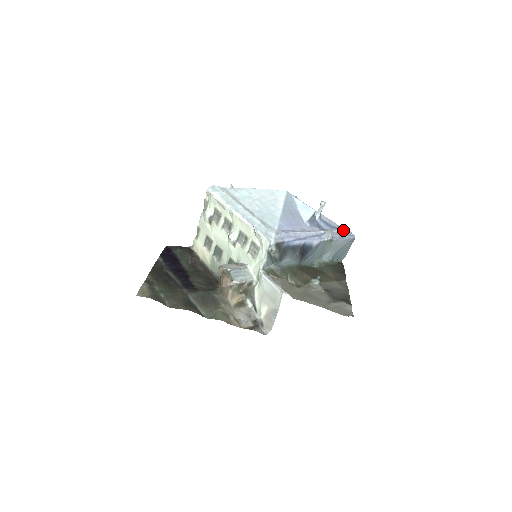
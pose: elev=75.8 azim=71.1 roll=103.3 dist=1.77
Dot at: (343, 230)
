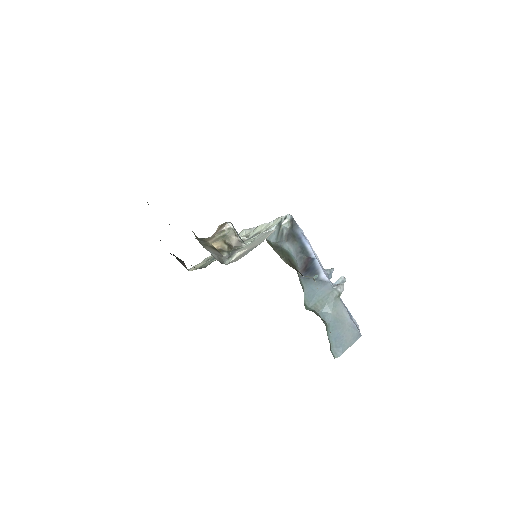
Dot at: (352, 316)
